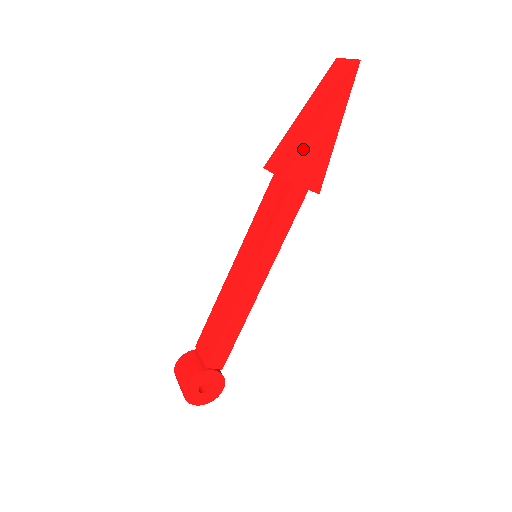
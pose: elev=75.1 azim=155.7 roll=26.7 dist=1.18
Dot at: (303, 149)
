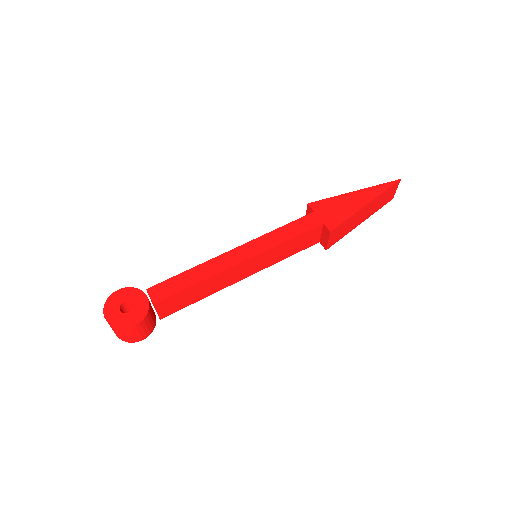
Dot at: (334, 198)
